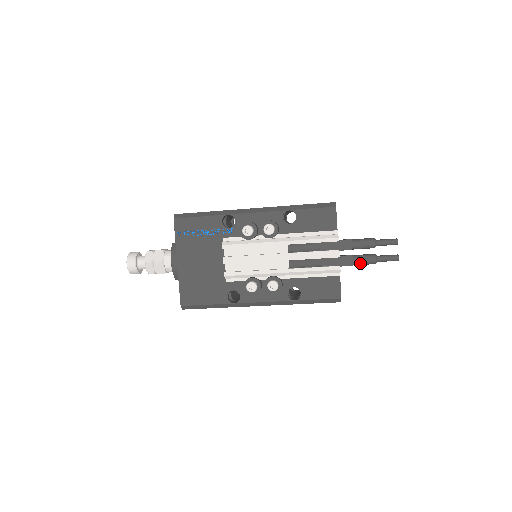
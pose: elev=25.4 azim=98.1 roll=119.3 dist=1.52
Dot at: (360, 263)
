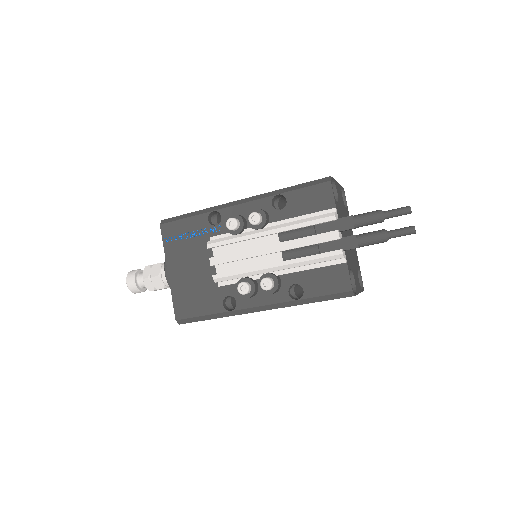
Dot at: (366, 243)
